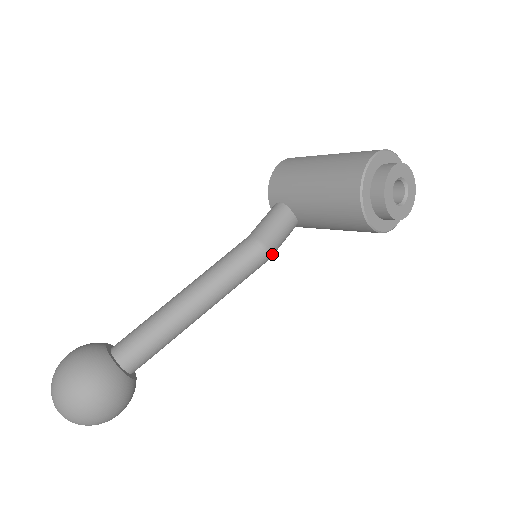
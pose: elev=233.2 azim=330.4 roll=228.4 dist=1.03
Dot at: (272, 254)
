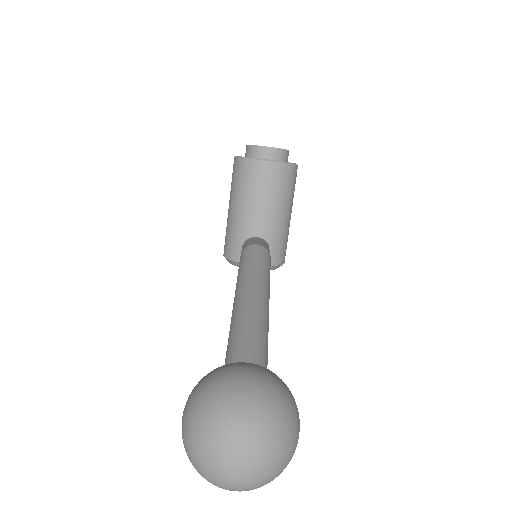
Dot at: (265, 248)
